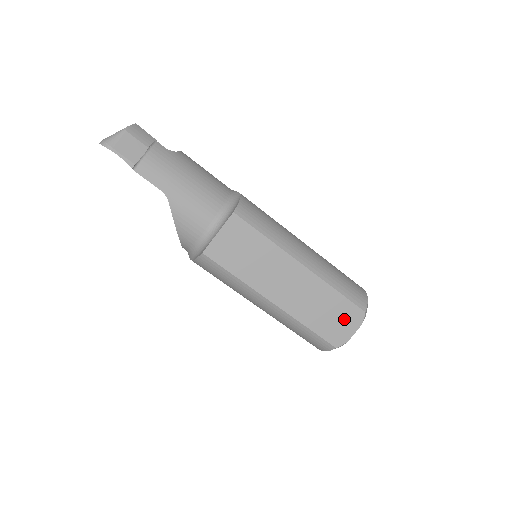
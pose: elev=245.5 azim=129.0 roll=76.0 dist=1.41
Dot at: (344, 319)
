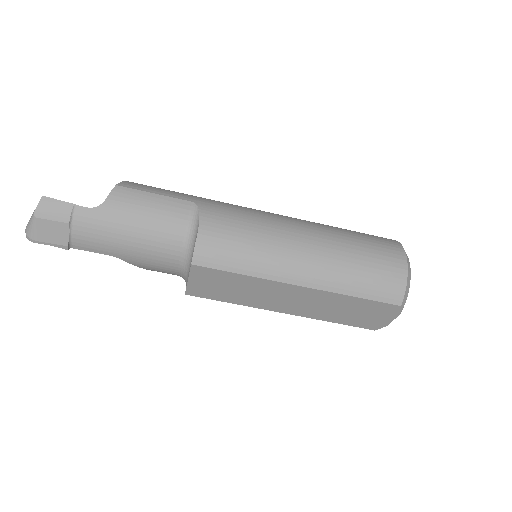
Dot at: (375, 313)
